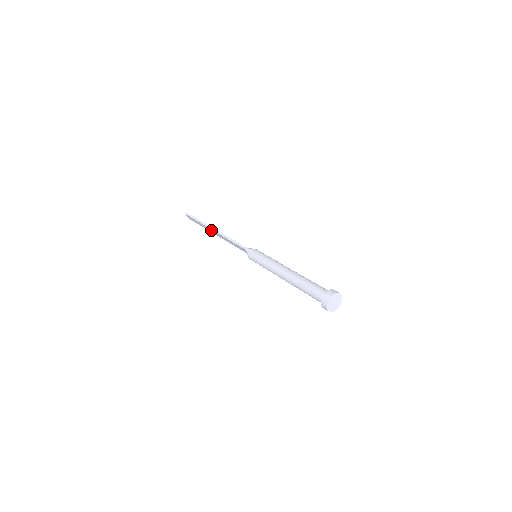
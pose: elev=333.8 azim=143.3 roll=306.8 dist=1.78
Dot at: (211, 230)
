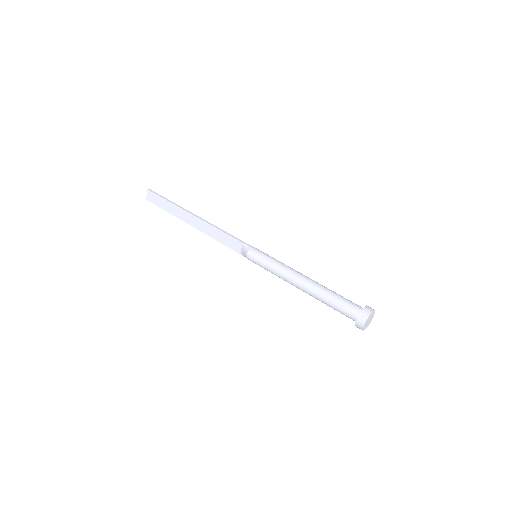
Dot at: (188, 216)
